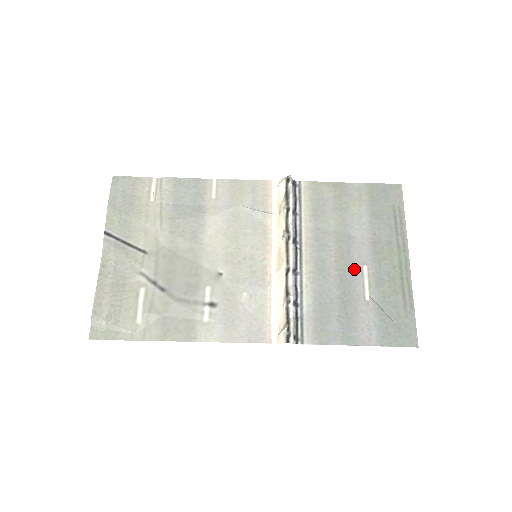
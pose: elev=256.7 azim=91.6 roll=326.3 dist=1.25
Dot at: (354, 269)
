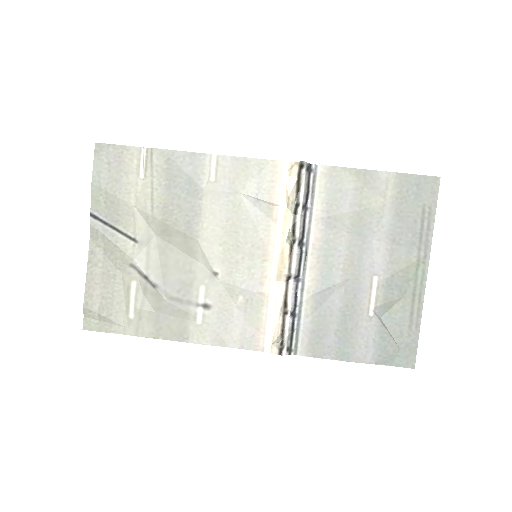
Dot at: (363, 280)
